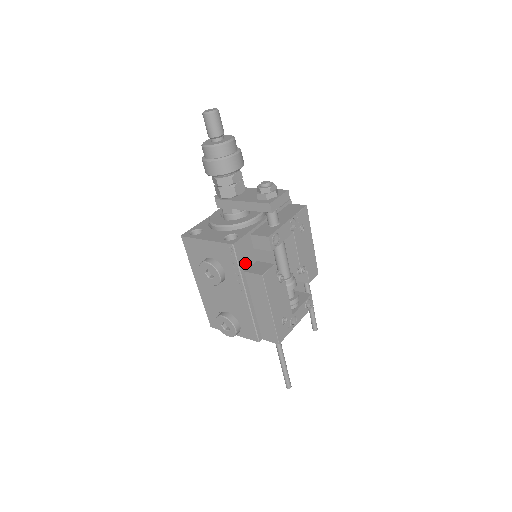
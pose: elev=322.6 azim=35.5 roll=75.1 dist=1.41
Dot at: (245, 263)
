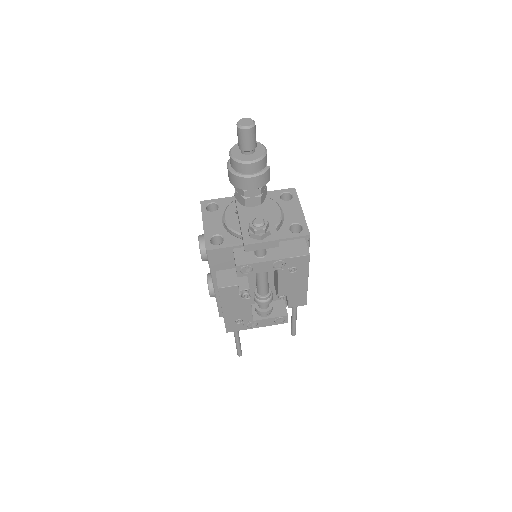
Dot at: (219, 266)
